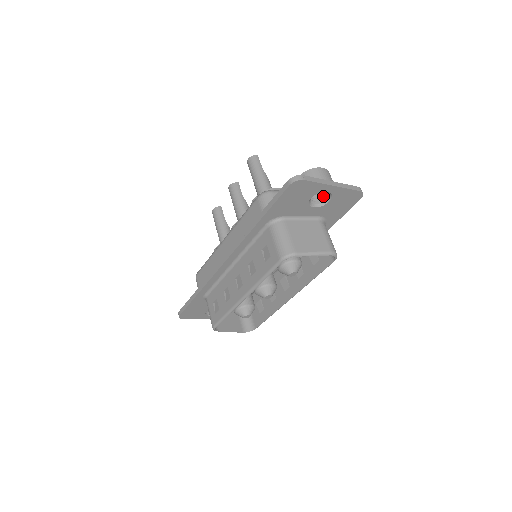
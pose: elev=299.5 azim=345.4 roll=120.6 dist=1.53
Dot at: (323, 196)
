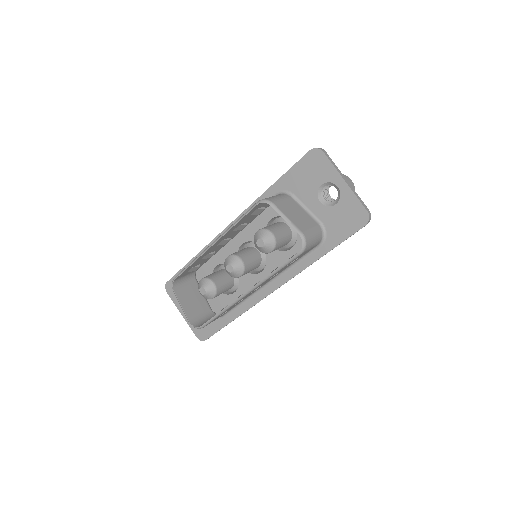
Dot at: (335, 201)
